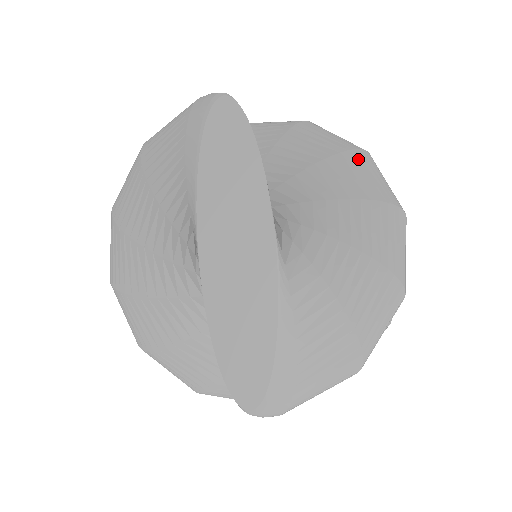
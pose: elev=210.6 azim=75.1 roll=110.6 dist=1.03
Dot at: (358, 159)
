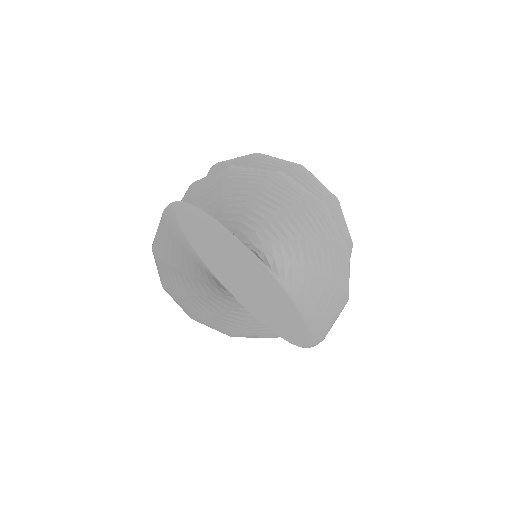
Dot at: (277, 180)
